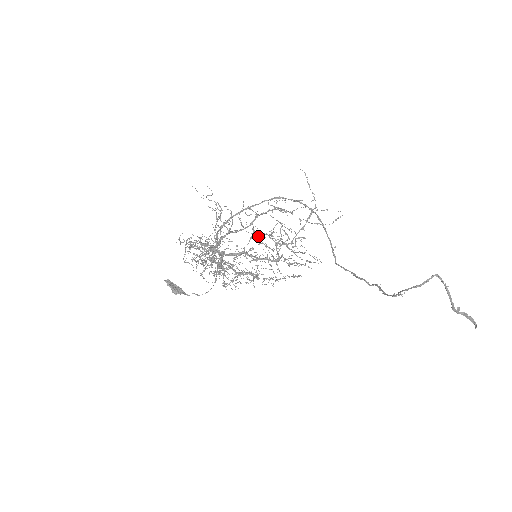
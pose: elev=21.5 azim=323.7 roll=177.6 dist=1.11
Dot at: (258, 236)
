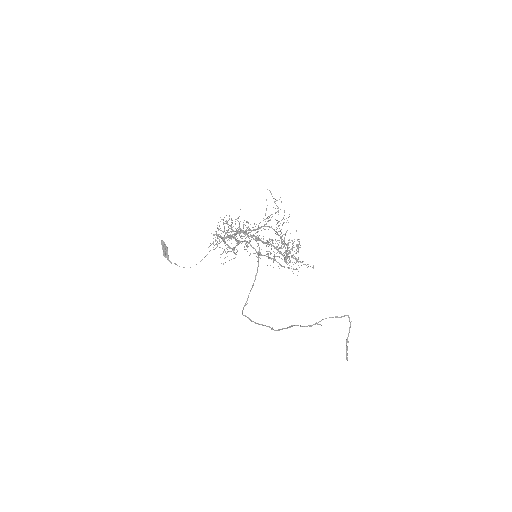
Dot at: (284, 238)
